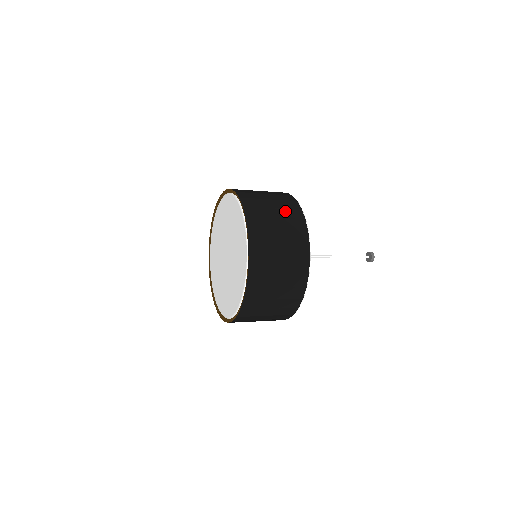
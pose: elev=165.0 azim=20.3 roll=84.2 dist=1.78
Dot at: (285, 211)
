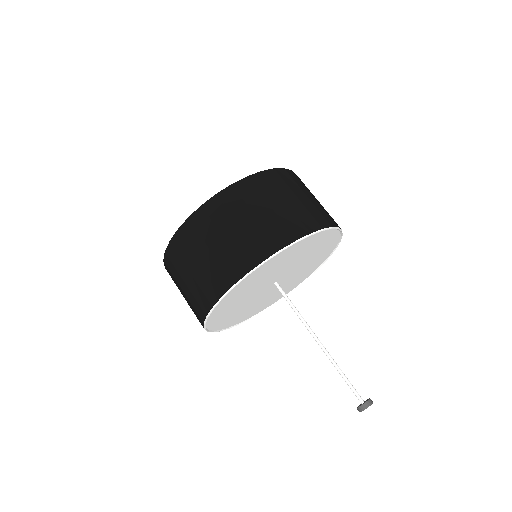
Dot at: occluded
